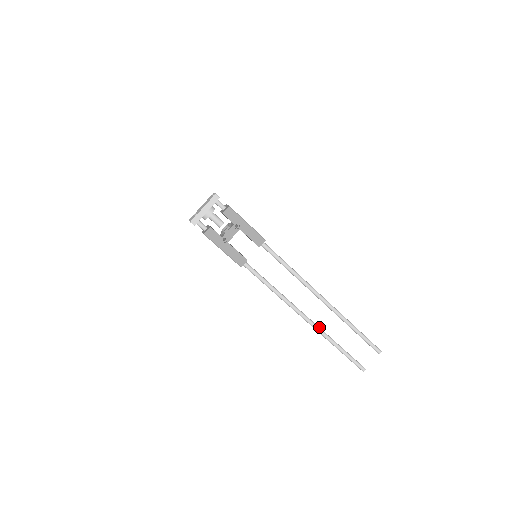
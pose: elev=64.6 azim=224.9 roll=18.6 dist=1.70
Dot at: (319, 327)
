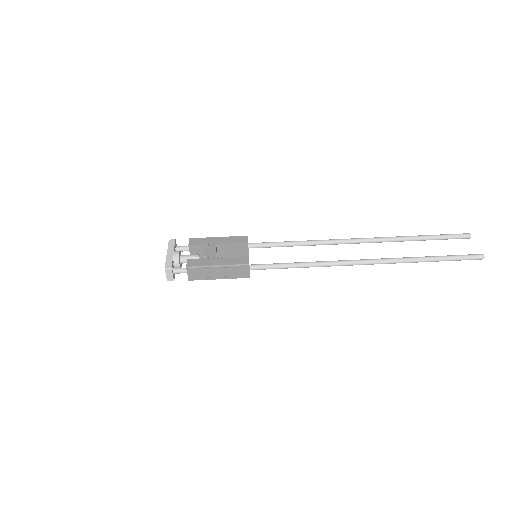
Dot at: (387, 259)
